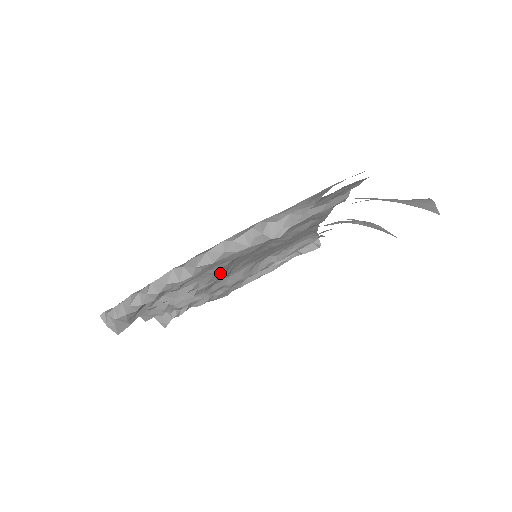
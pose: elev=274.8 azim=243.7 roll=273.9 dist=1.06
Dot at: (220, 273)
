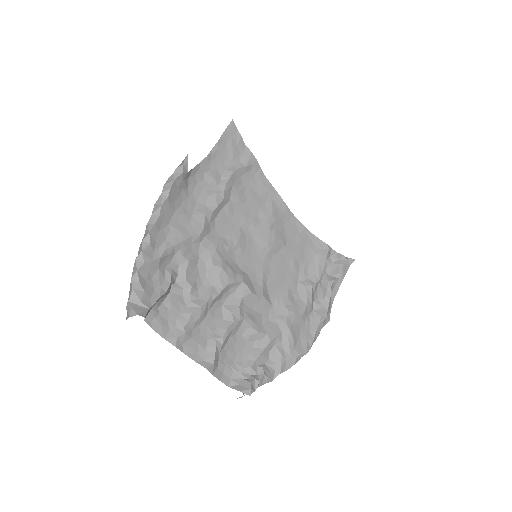
Dot at: (221, 266)
